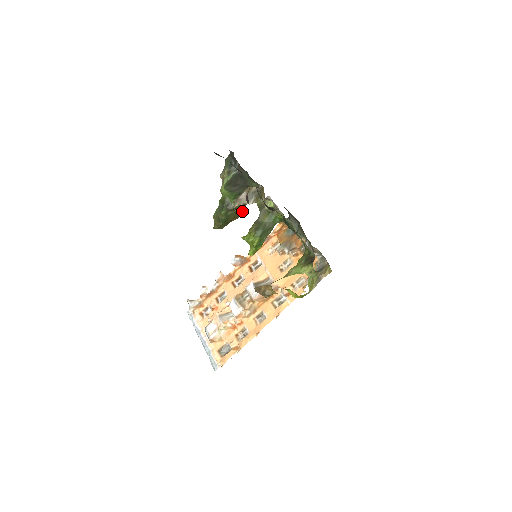
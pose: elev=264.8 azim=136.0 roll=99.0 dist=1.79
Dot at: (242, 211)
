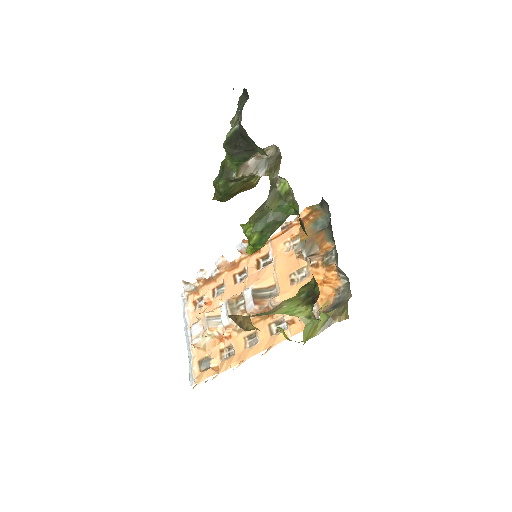
Dot at: (254, 181)
